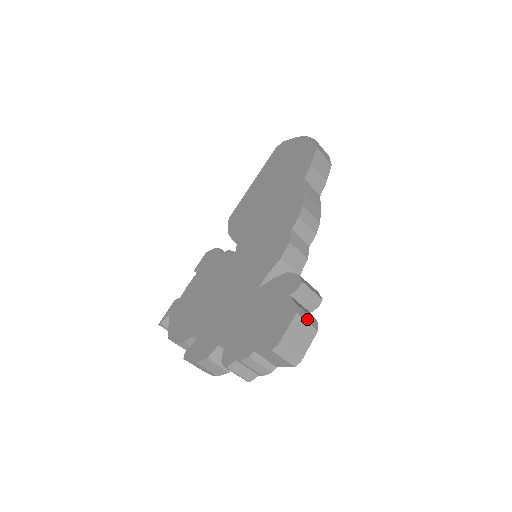
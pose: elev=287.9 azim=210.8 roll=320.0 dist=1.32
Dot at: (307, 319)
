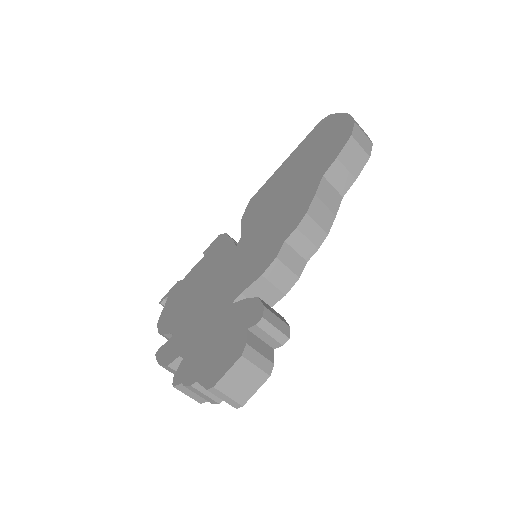
Dot at: (257, 362)
